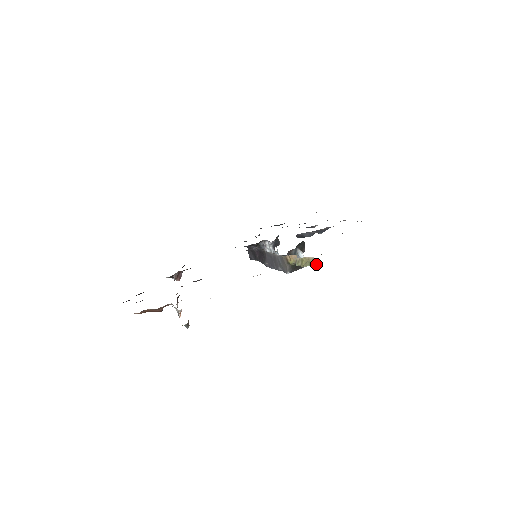
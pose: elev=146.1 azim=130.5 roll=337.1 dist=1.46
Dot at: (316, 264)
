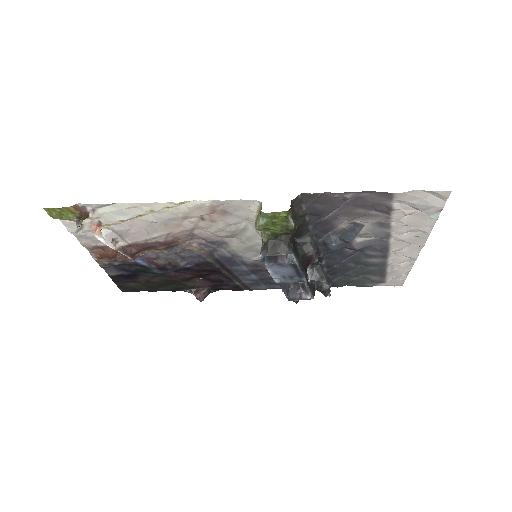
Dot at: (261, 211)
